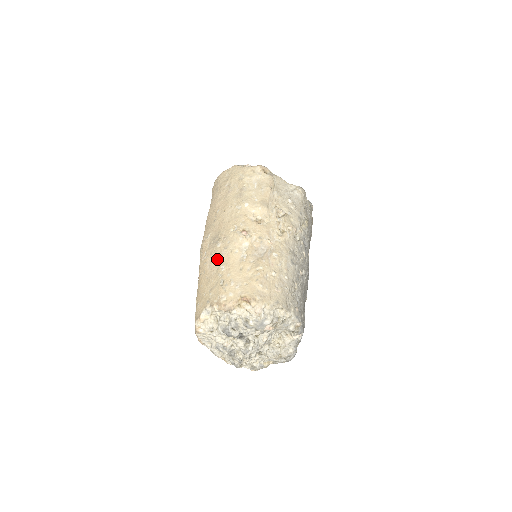
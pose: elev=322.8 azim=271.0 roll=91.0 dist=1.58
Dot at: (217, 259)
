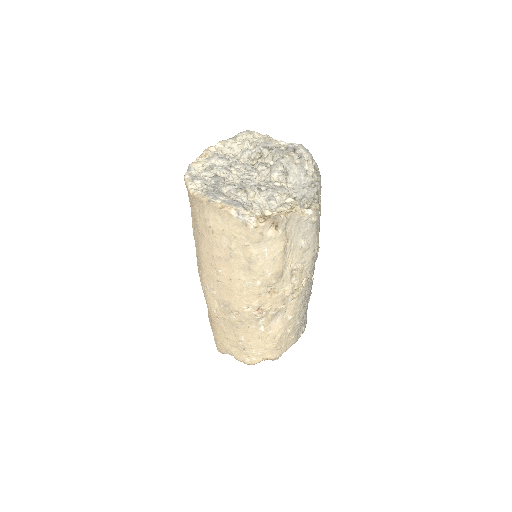
Dot at: (233, 328)
